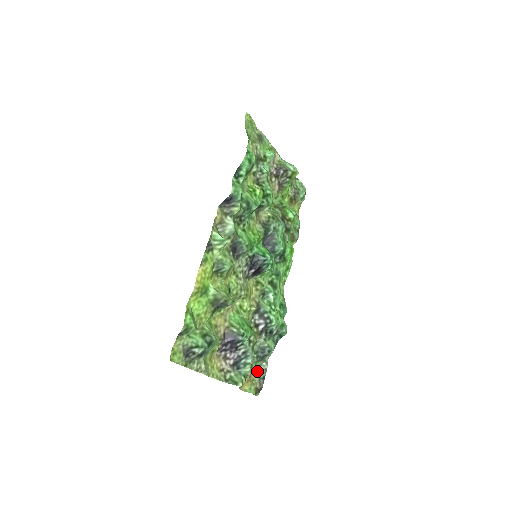
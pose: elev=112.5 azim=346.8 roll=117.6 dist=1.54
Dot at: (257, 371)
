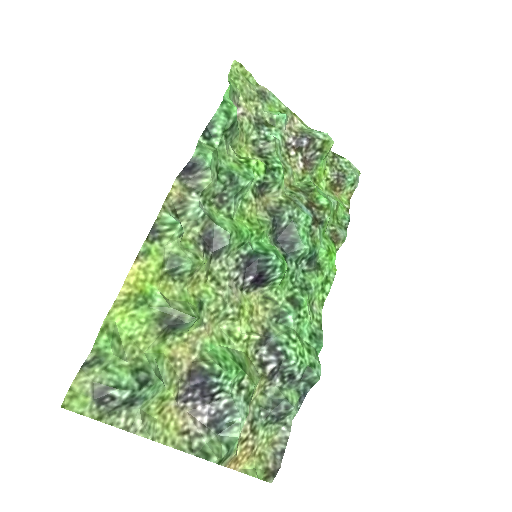
Dot at: (270, 440)
